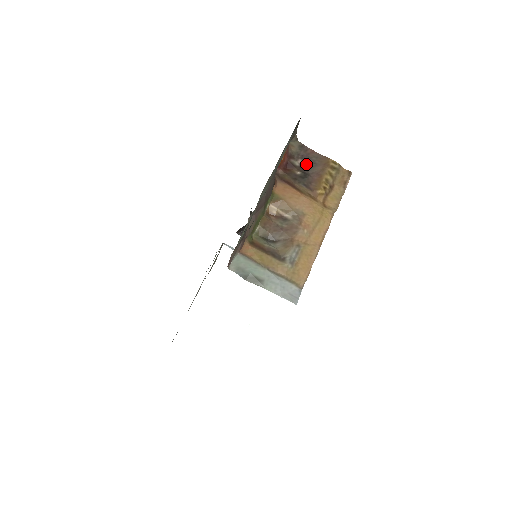
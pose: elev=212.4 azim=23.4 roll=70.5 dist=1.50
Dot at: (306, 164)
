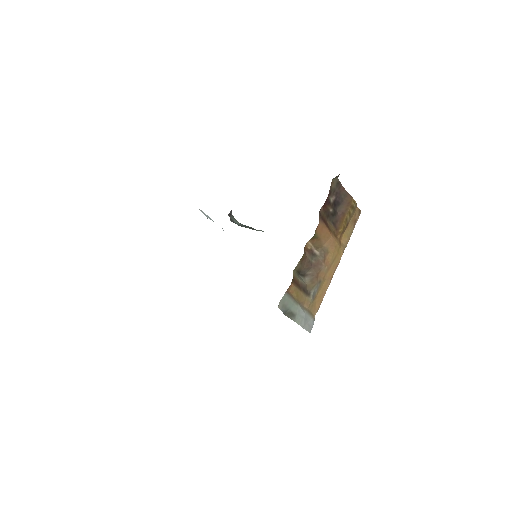
Dot at: (337, 201)
